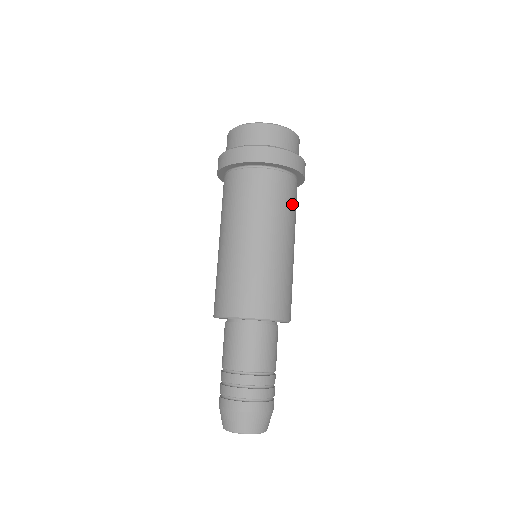
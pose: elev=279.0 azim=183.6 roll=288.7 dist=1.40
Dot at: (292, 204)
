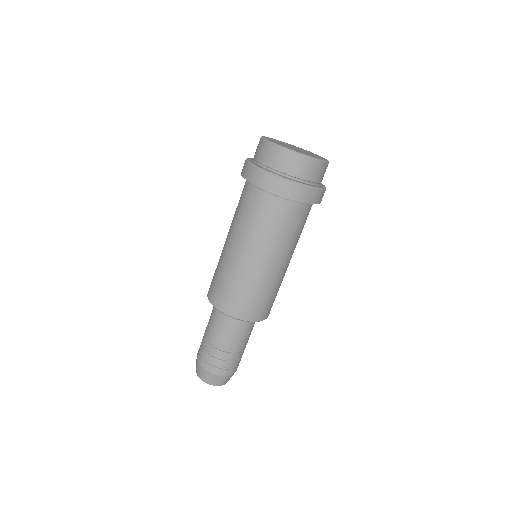
Dot at: (298, 229)
